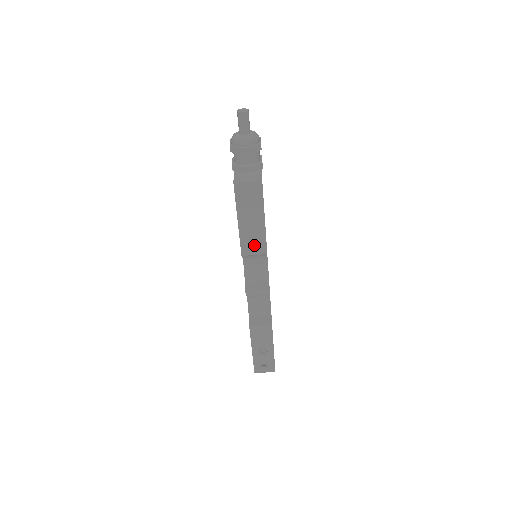
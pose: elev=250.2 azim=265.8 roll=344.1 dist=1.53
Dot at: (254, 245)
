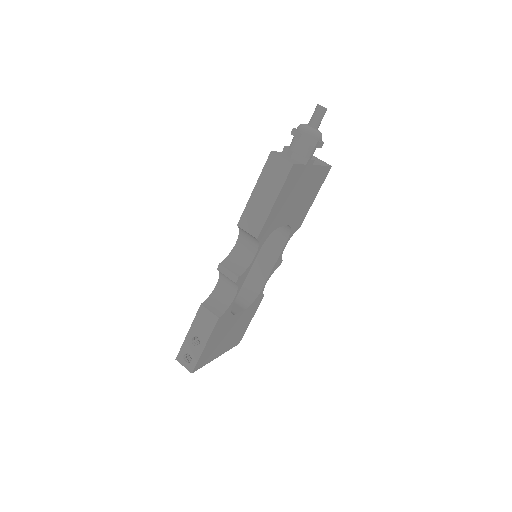
Dot at: (252, 222)
